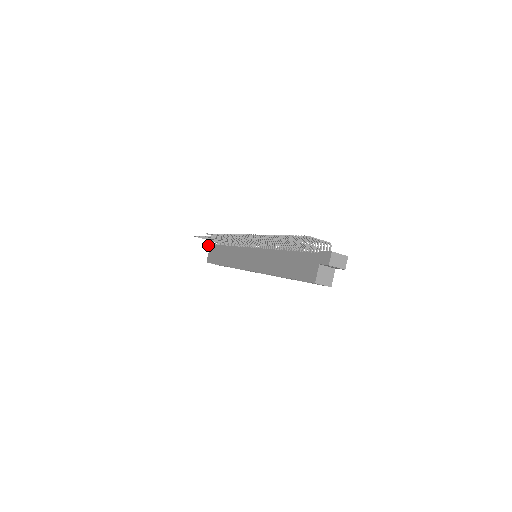
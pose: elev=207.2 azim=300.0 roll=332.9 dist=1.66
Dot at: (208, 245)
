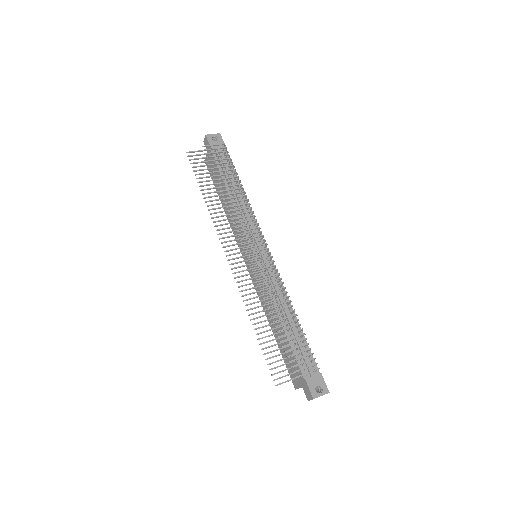
Dot at: (206, 141)
